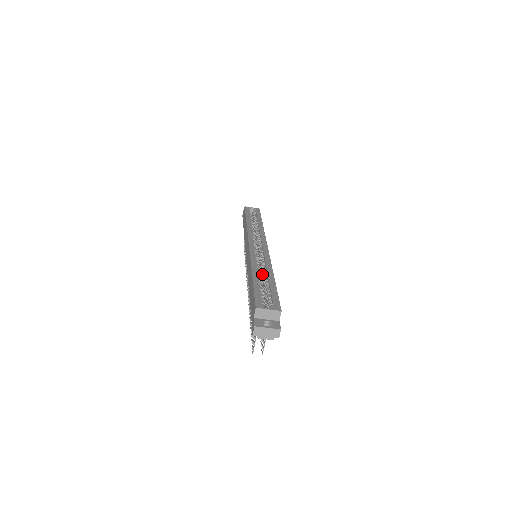
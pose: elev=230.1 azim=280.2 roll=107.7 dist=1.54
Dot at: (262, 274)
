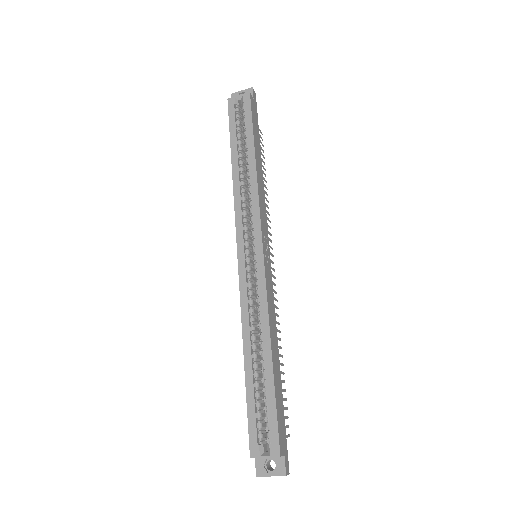
Dot at: (260, 338)
